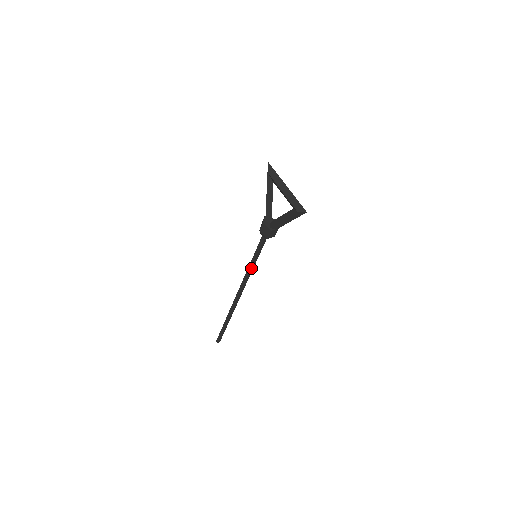
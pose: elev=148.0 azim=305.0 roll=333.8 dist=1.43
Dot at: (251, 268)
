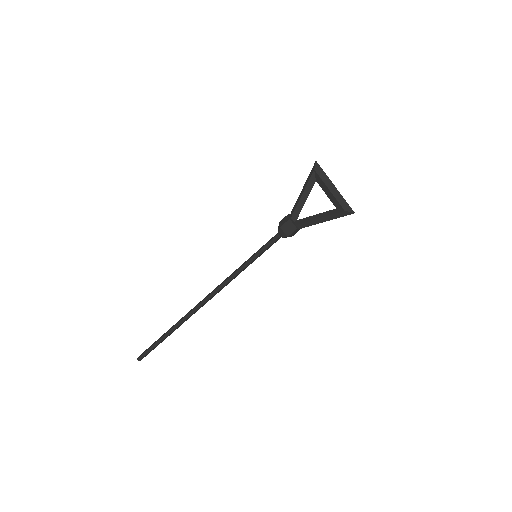
Dot at: (243, 269)
